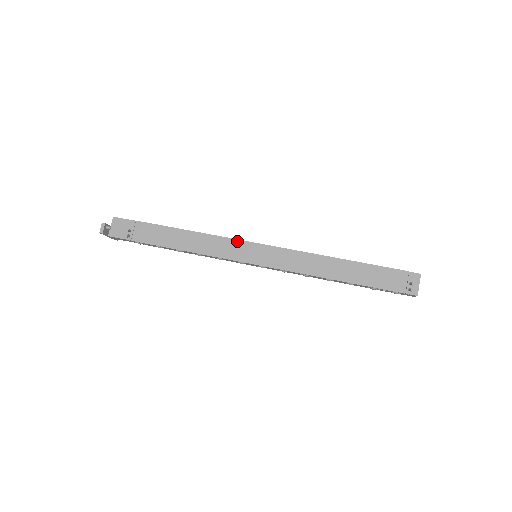
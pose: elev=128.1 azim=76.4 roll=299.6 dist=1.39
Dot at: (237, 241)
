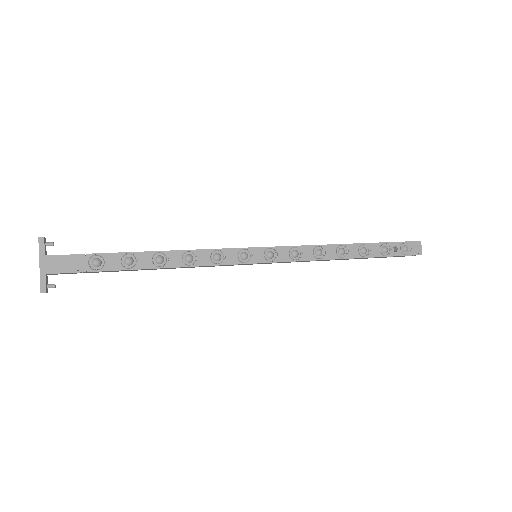
Dot at: occluded
